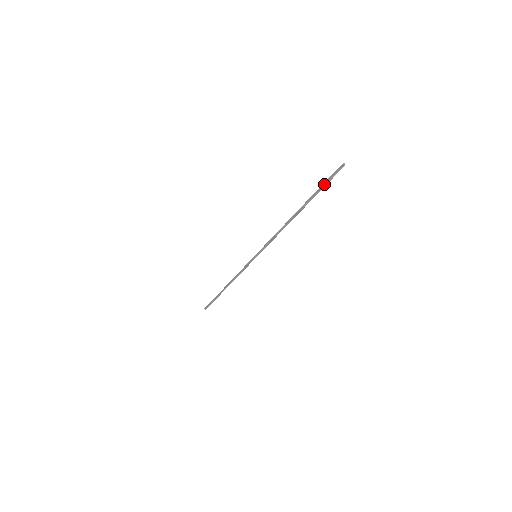
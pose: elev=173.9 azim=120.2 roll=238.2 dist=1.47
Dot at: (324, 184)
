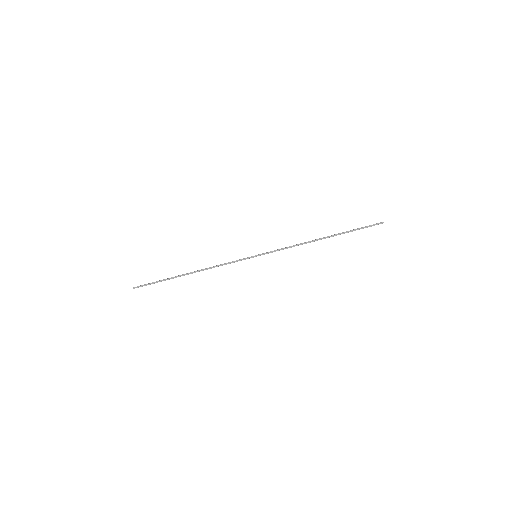
Dot at: (362, 228)
